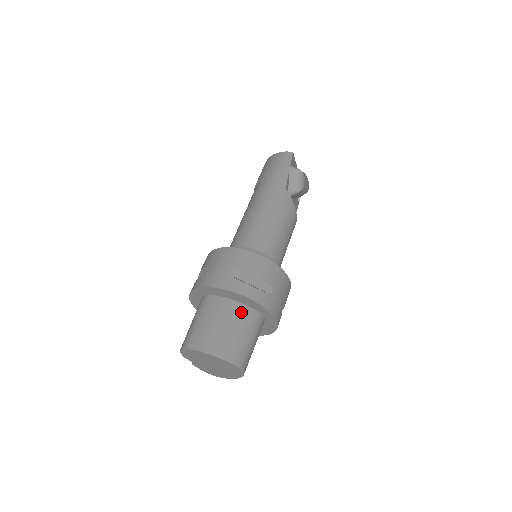
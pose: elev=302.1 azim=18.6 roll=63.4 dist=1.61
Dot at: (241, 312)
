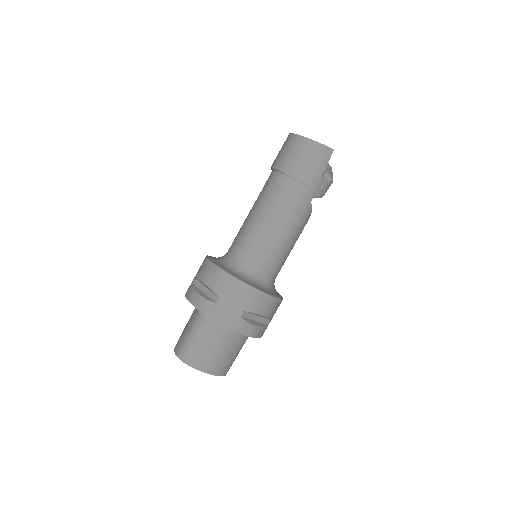
Dot at: (239, 337)
